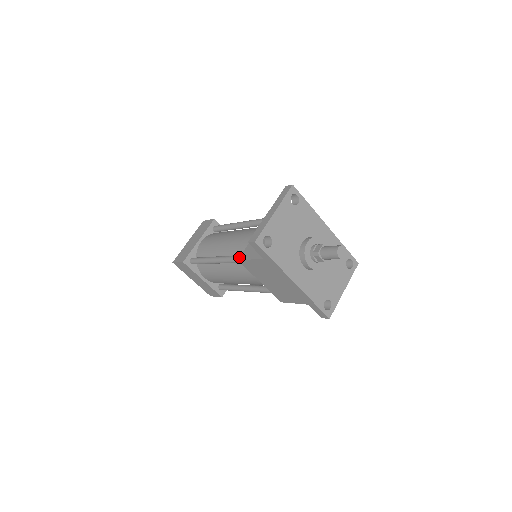
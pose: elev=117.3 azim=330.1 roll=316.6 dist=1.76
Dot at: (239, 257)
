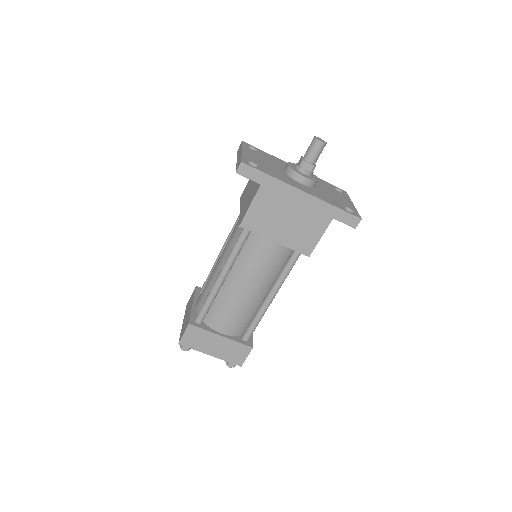
Dot at: occluded
